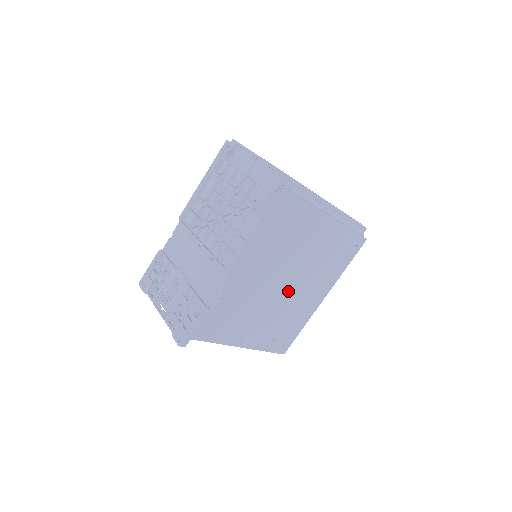
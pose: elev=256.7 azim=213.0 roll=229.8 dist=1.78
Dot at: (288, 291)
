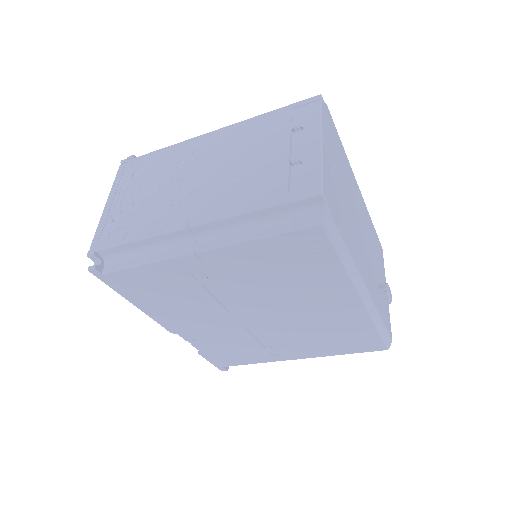
Dot at: (273, 317)
